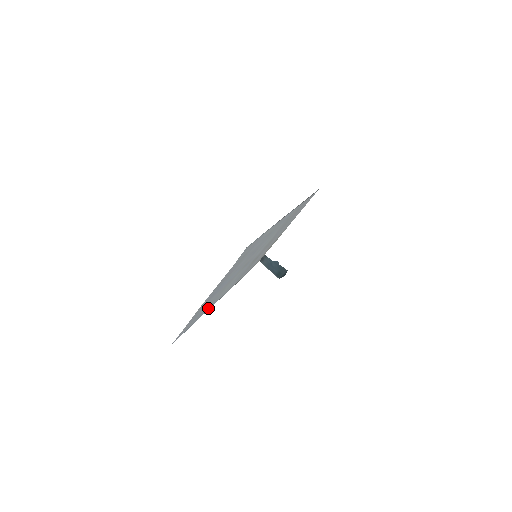
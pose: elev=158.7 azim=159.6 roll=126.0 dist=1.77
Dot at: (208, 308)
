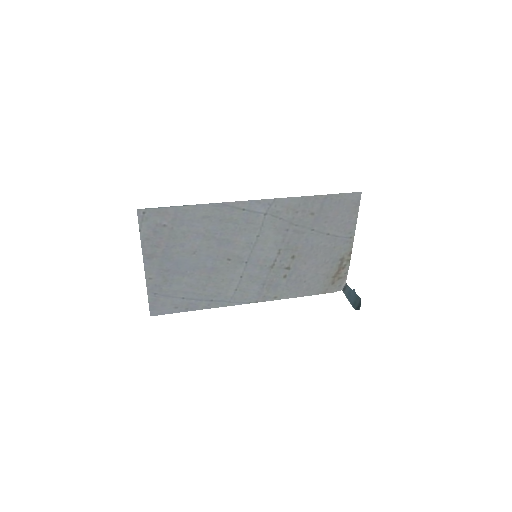
Dot at: (210, 302)
